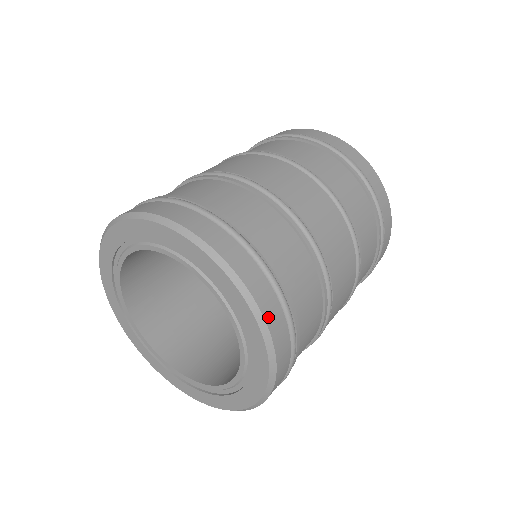
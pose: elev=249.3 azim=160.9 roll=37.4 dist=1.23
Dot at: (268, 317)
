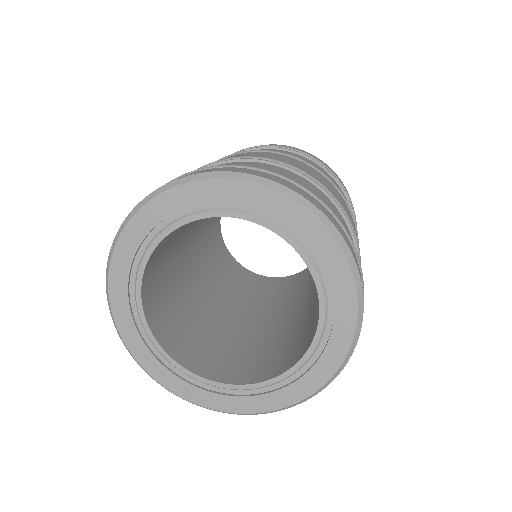
Dot at: (336, 375)
